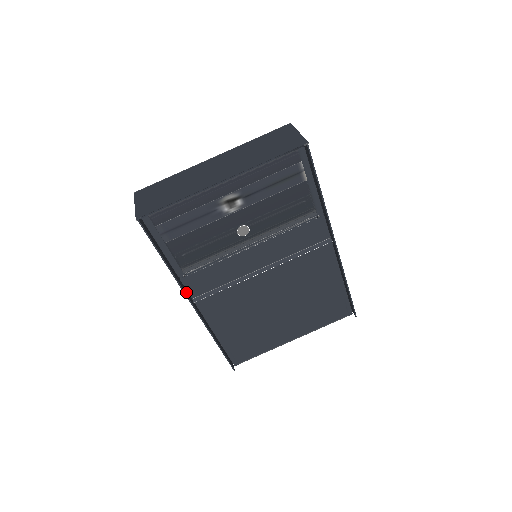
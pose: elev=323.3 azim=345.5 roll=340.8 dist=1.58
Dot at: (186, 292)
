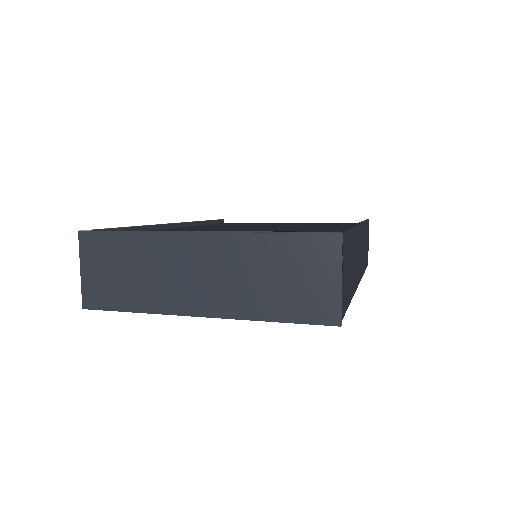
Dot at: occluded
